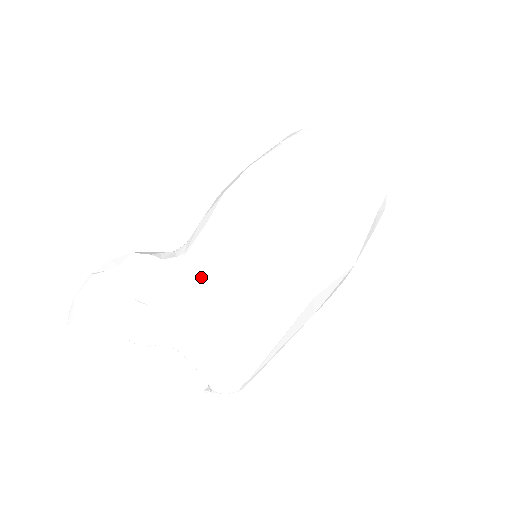
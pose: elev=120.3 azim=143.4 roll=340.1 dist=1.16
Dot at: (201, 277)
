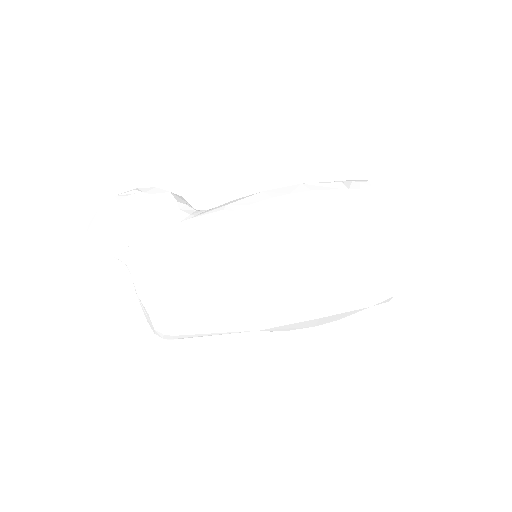
Dot at: (183, 238)
